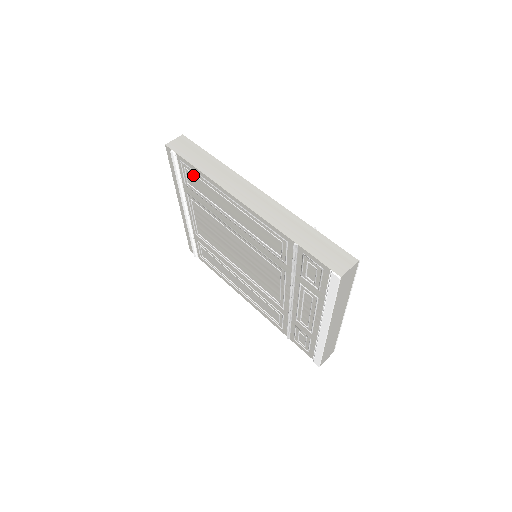
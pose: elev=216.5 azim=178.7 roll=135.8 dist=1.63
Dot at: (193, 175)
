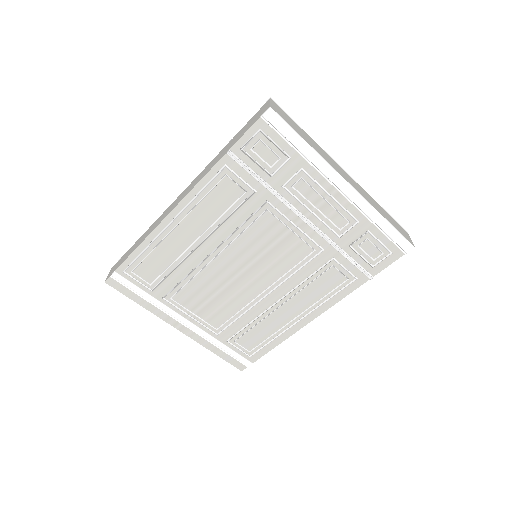
Dot at: (141, 265)
